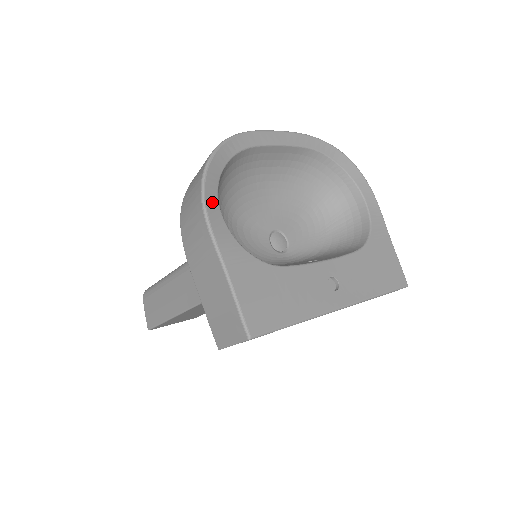
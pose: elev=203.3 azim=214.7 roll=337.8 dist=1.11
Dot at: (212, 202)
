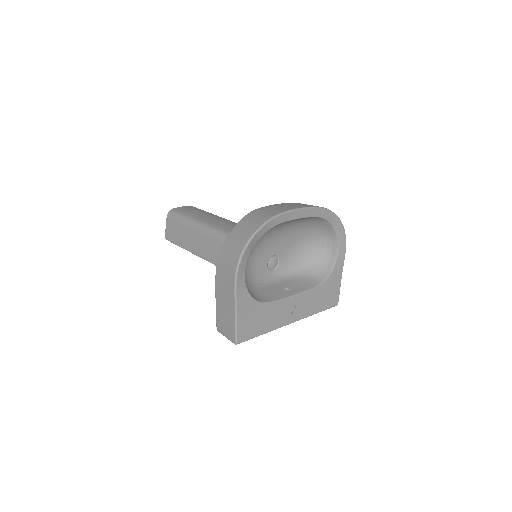
Dot at: (242, 269)
